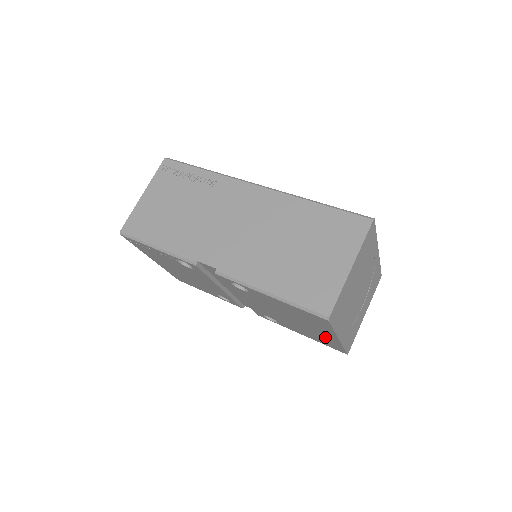
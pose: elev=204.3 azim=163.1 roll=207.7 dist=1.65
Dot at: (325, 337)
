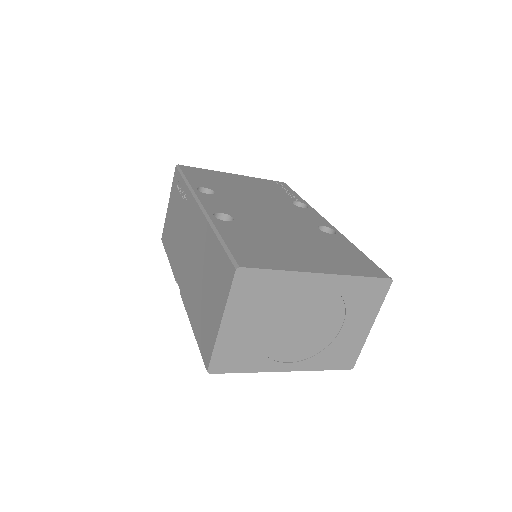
Dot at: occluded
